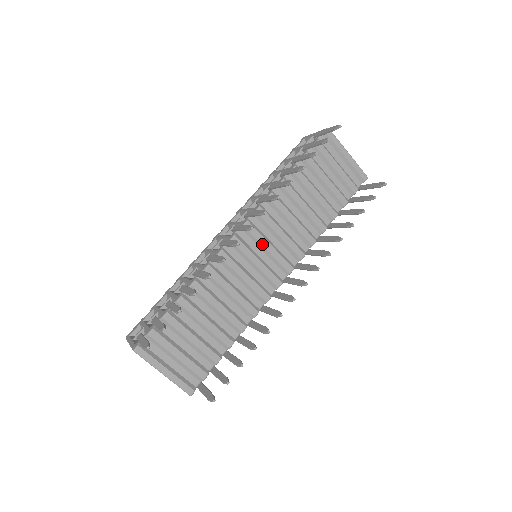
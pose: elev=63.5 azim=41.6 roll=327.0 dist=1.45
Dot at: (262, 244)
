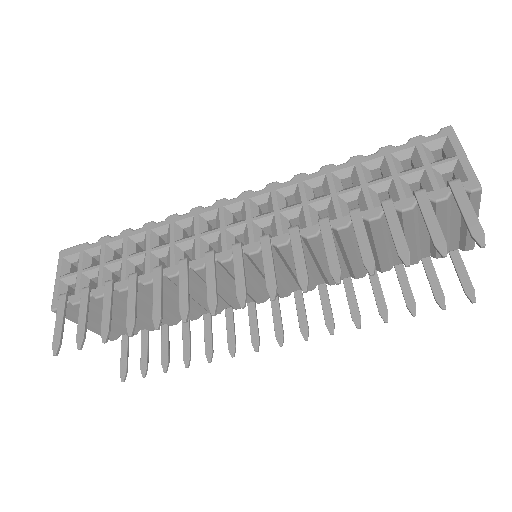
Dot at: (263, 273)
